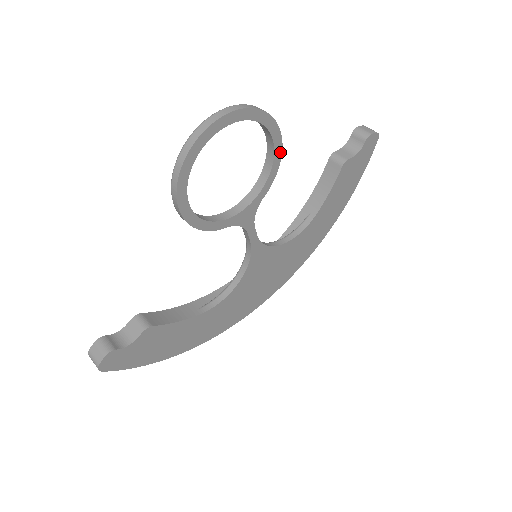
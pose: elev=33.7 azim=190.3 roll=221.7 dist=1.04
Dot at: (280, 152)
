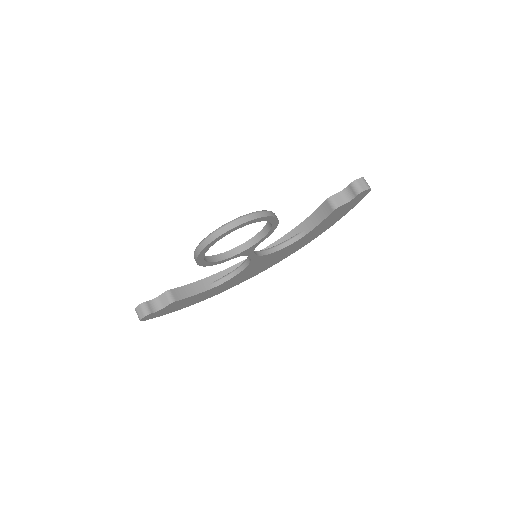
Dot at: (277, 224)
